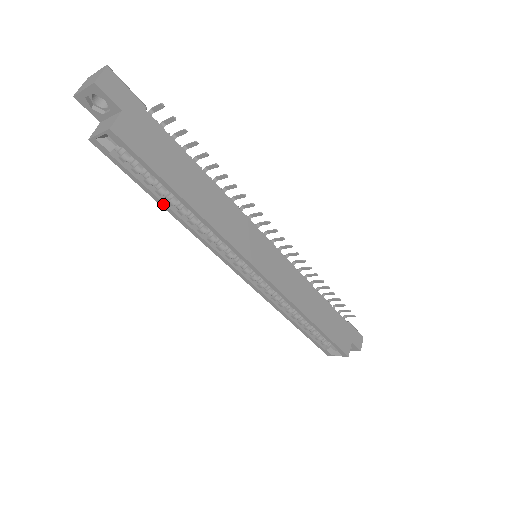
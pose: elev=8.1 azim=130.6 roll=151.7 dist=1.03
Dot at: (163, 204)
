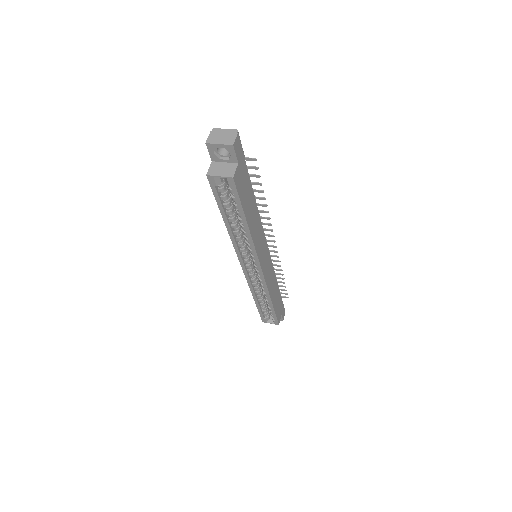
Dot at: (226, 220)
